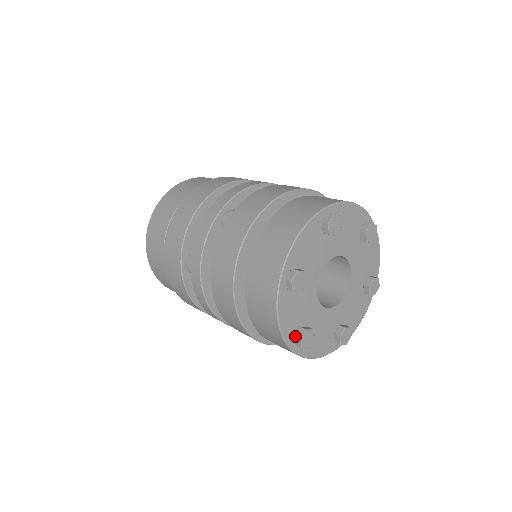
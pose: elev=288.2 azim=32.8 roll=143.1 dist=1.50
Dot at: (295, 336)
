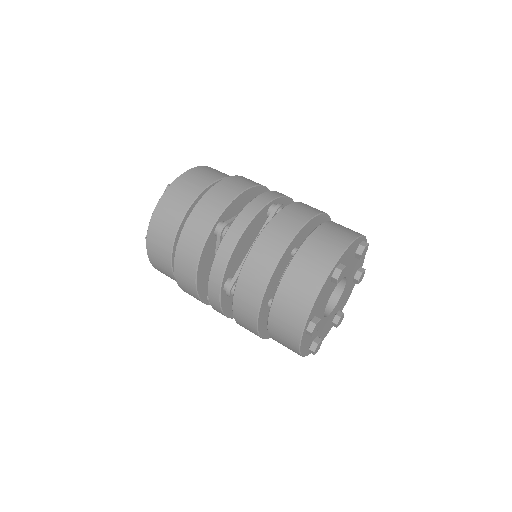
Dot at: (311, 320)
